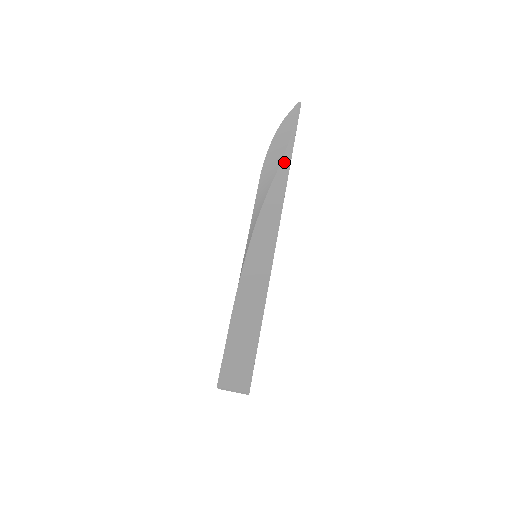
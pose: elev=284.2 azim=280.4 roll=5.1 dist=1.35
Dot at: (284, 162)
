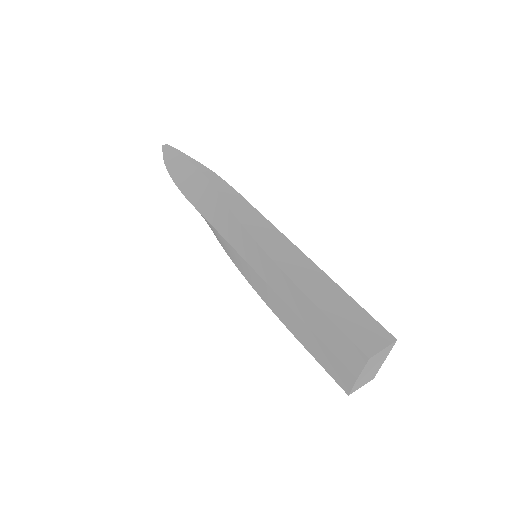
Dot at: (207, 173)
